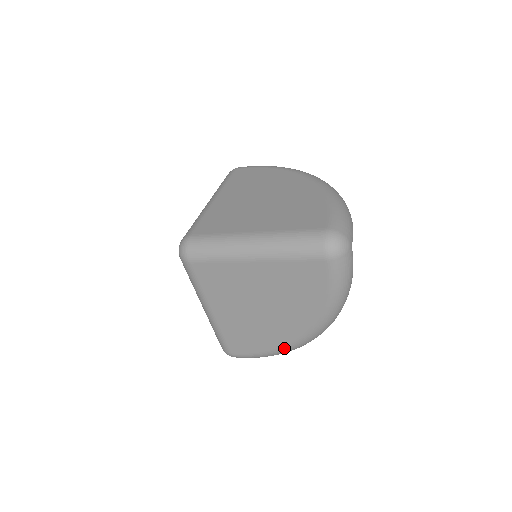
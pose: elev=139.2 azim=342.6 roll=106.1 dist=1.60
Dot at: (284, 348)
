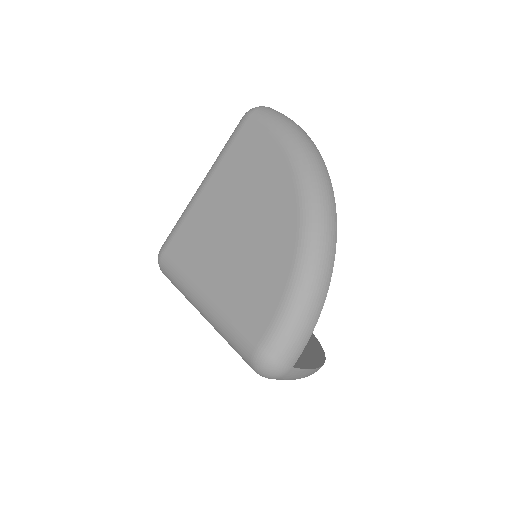
Dot at: occluded
